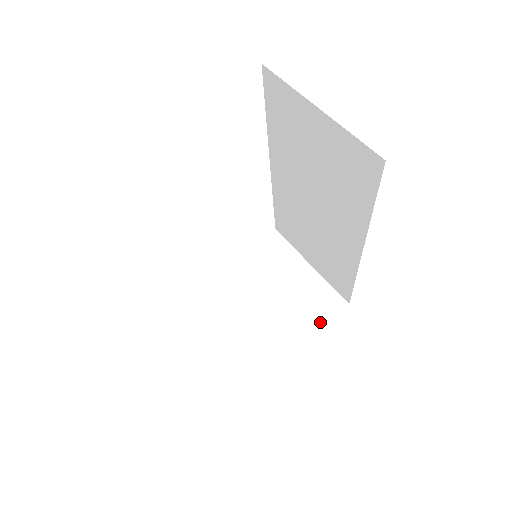
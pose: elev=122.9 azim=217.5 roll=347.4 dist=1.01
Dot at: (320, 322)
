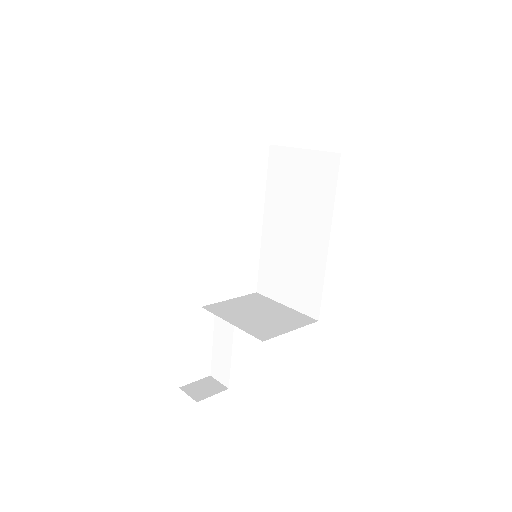
Dot at: (298, 326)
